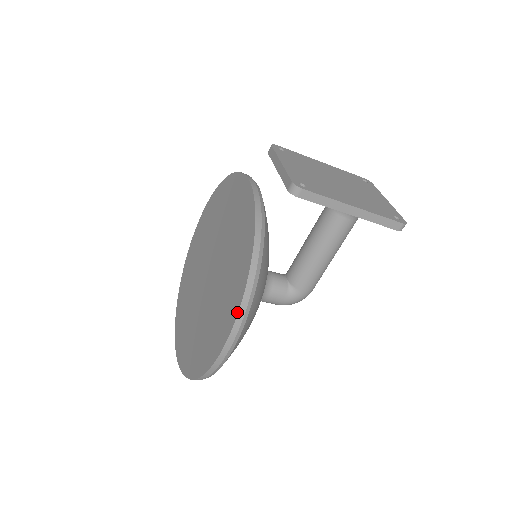
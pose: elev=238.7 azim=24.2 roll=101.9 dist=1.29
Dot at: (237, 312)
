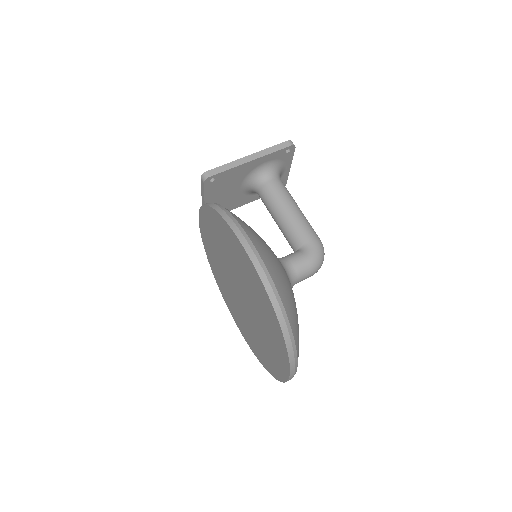
Dot at: (227, 224)
